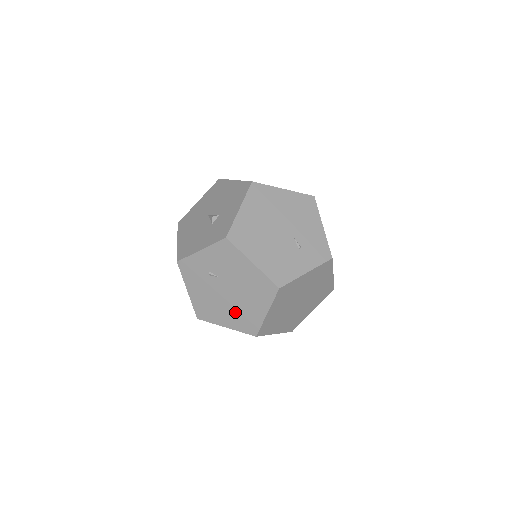
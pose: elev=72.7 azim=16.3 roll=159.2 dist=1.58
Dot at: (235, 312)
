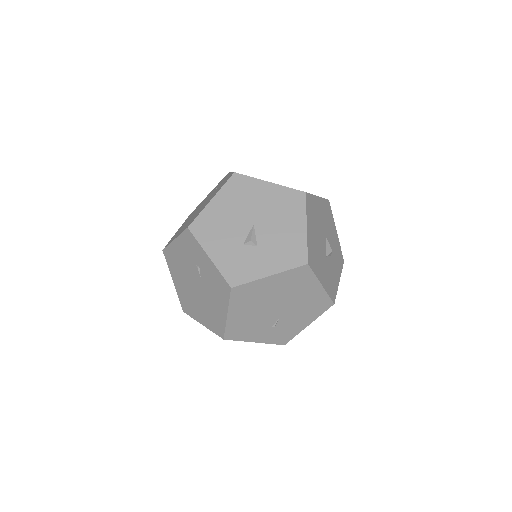
Dot at: (187, 292)
